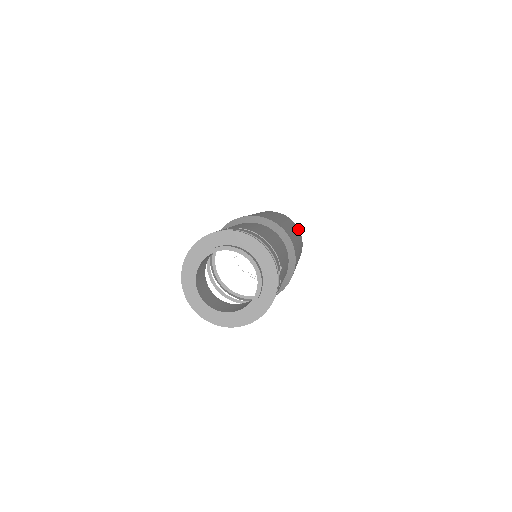
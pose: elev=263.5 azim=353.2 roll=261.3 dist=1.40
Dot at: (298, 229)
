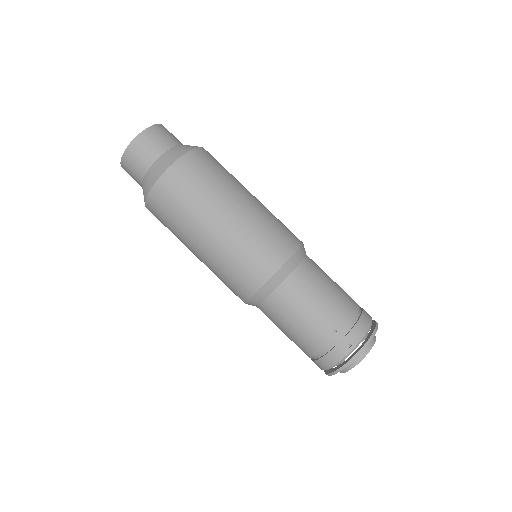
Dot at: occluded
